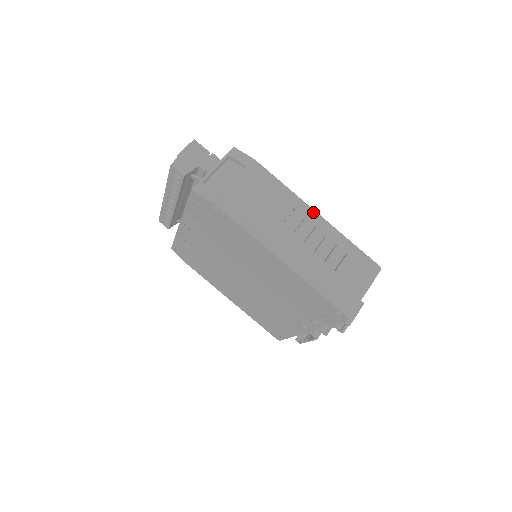
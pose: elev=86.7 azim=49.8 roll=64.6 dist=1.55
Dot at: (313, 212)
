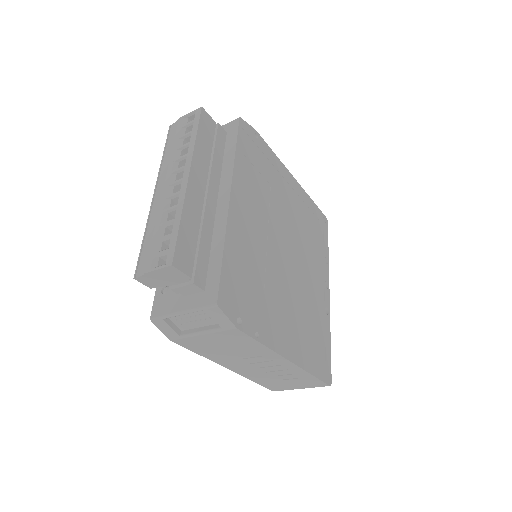
Dot at: (285, 360)
